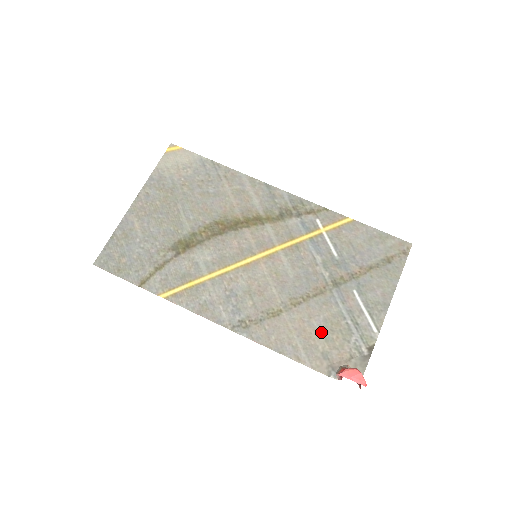
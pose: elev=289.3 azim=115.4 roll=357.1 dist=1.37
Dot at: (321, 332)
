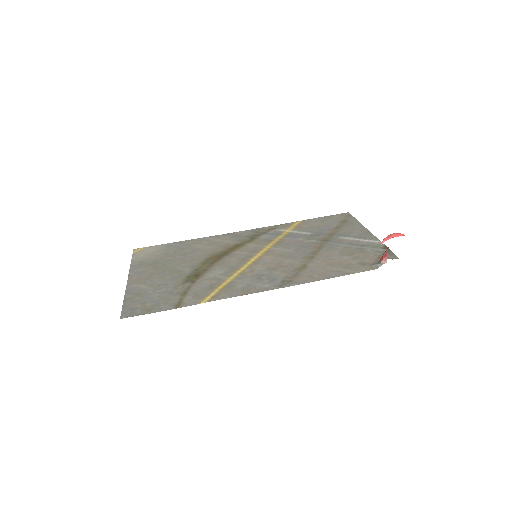
Dot at: (345, 258)
